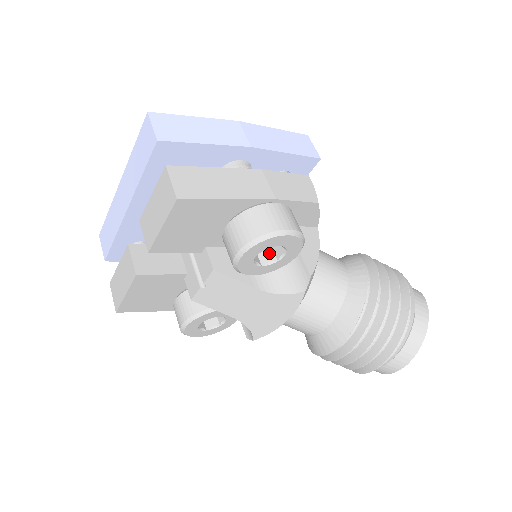
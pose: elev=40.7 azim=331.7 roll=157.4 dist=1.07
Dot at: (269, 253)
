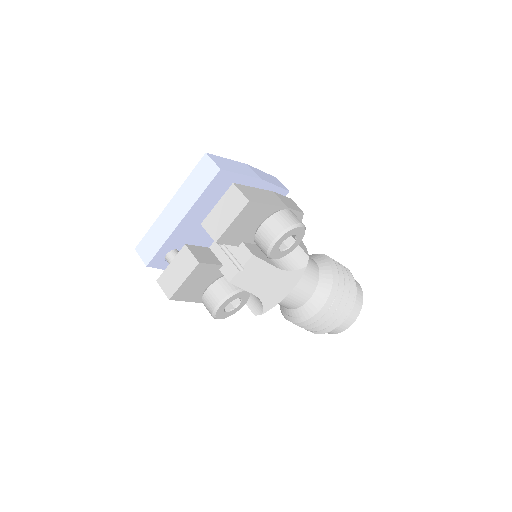
Dot at: (282, 244)
